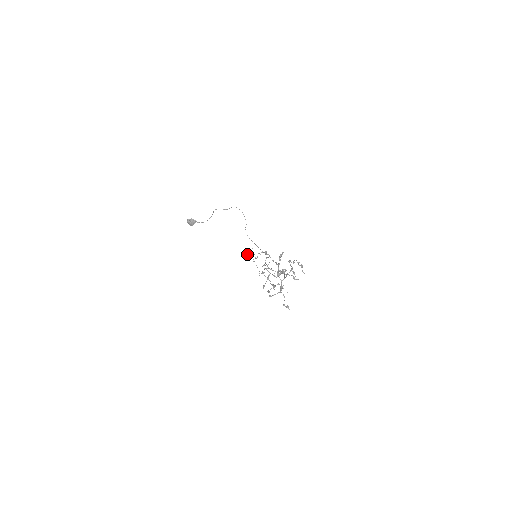
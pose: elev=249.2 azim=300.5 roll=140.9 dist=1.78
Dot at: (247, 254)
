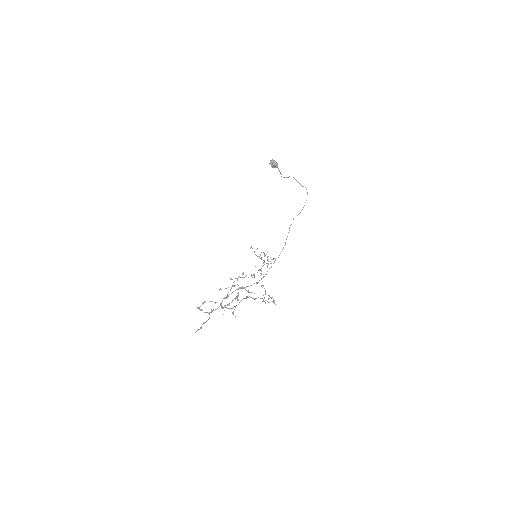
Dot at: occluded
